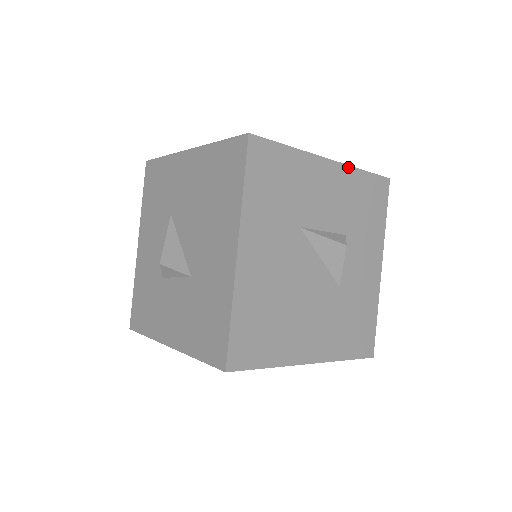
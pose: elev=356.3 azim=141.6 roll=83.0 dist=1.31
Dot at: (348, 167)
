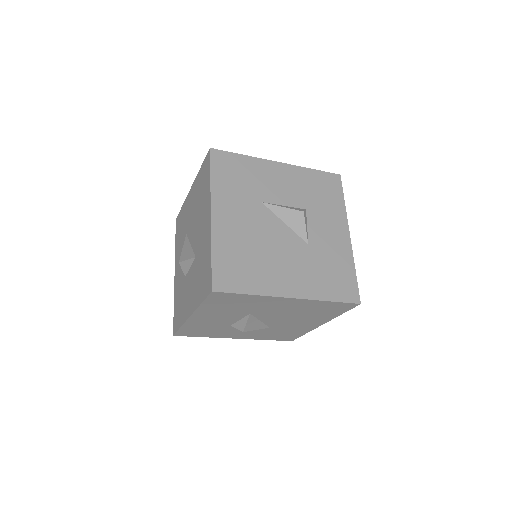
Dot at: (297, 167)
